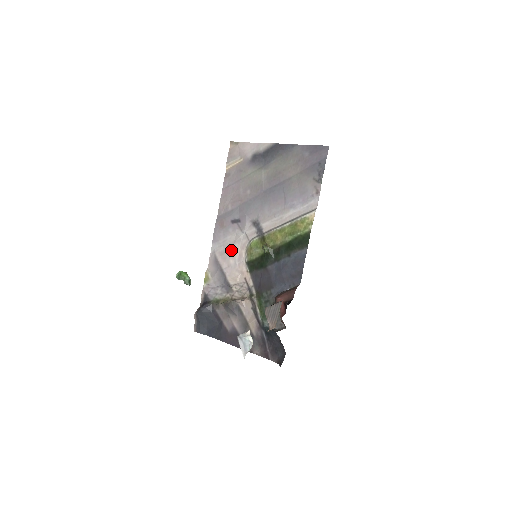
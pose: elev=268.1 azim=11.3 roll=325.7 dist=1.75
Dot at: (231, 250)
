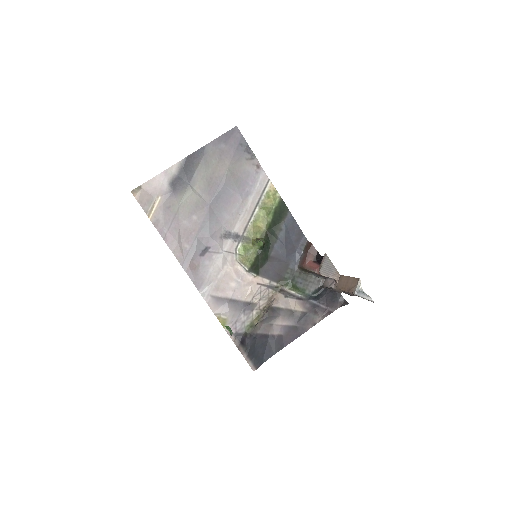
Dot at: (224, 277)
